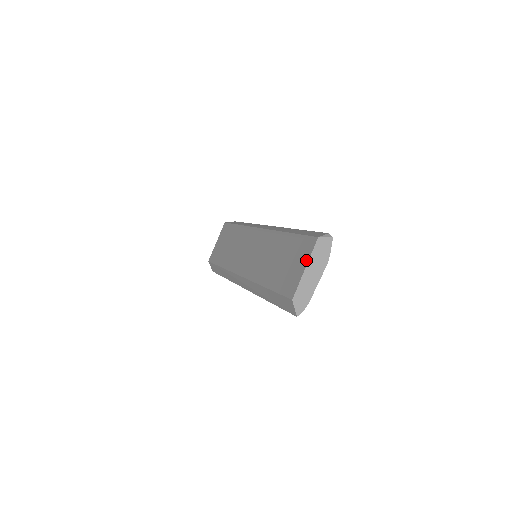
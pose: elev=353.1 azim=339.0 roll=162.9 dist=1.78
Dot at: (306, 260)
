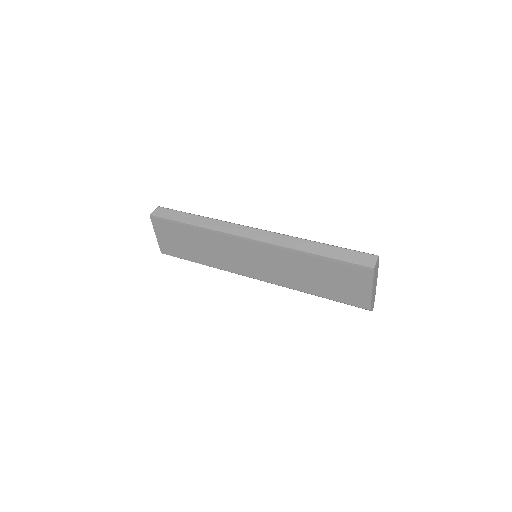
Dot at: (369, 285)
